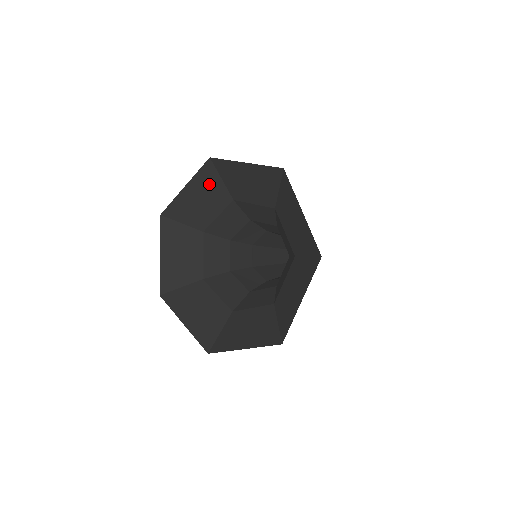
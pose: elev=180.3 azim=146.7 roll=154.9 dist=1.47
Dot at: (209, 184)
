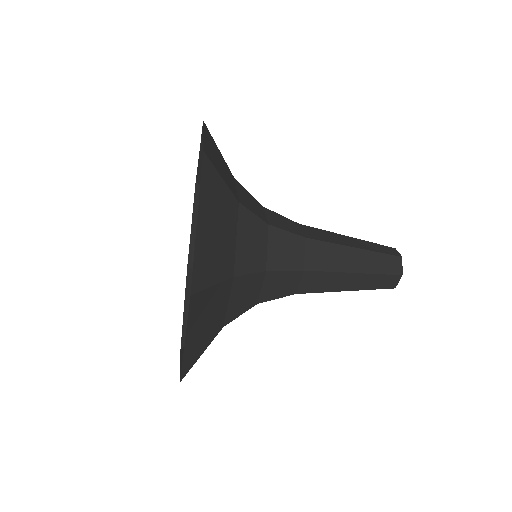
Dot at: occluded
